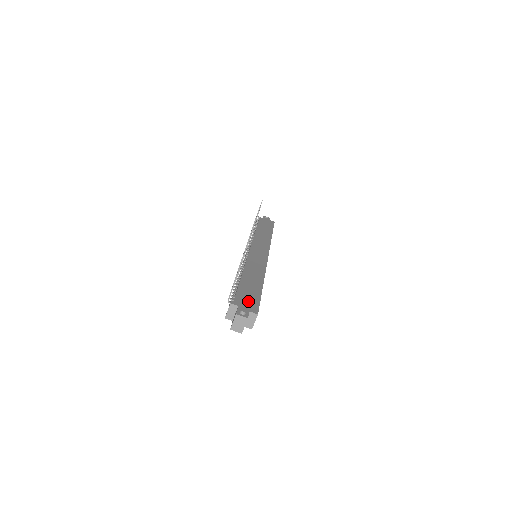
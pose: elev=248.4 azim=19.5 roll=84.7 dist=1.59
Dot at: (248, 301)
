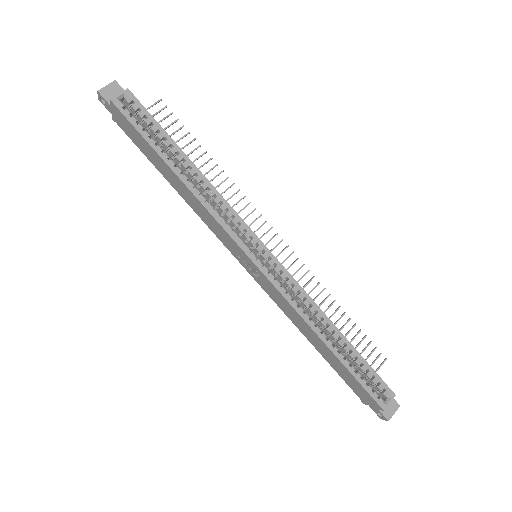
Dot at: occluded
